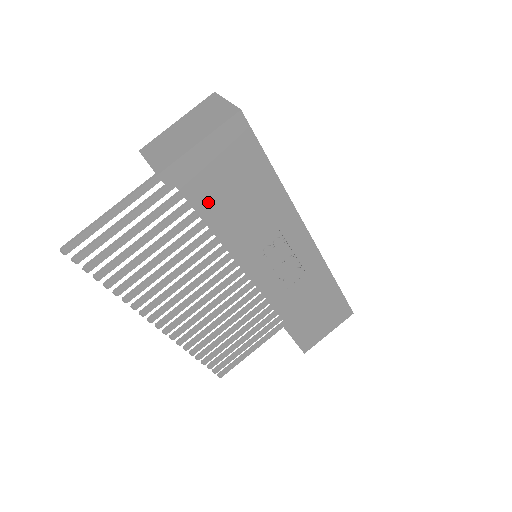
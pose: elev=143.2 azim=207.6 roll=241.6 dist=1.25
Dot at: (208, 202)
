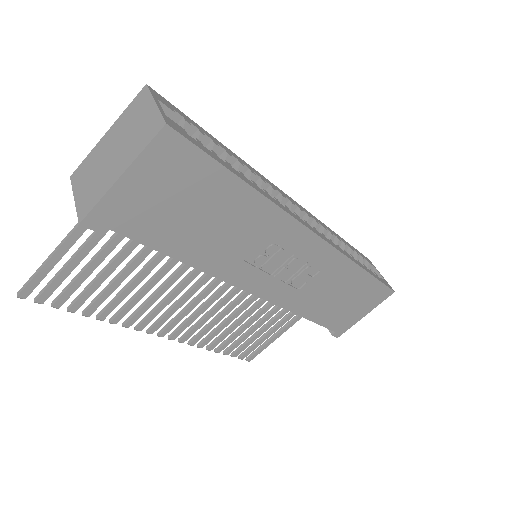
Dot at: (160, 234)
